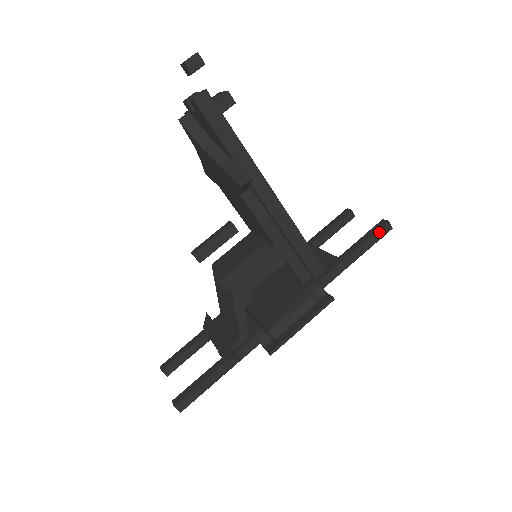
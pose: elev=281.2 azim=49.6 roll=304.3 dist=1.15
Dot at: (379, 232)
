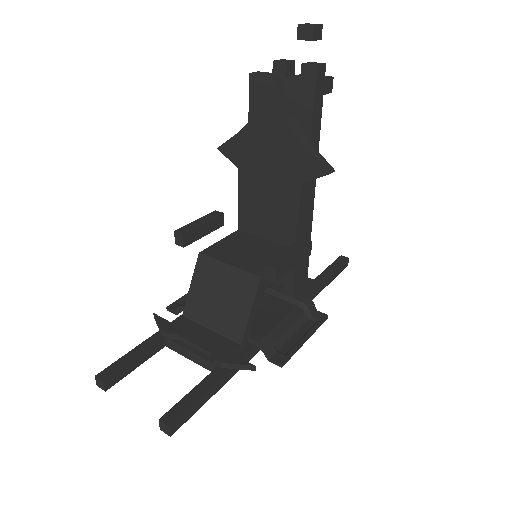
Dot at: (343, 265)
